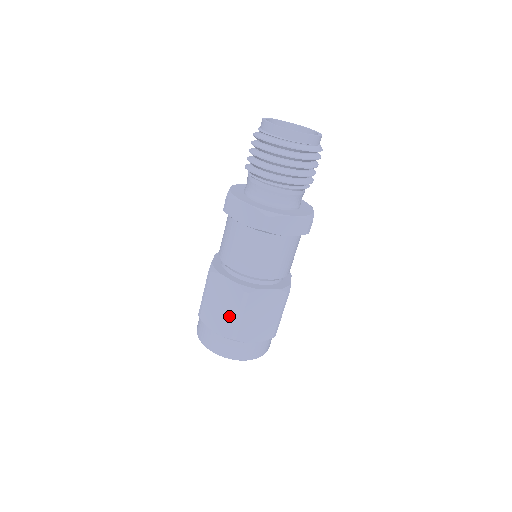
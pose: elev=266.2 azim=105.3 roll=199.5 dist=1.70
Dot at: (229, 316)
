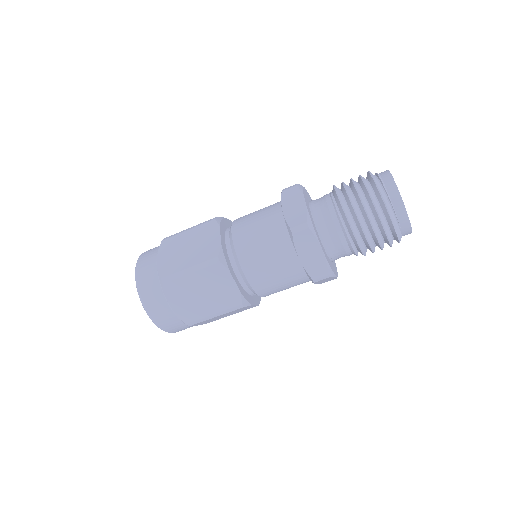
Dot at: (183, 261)
